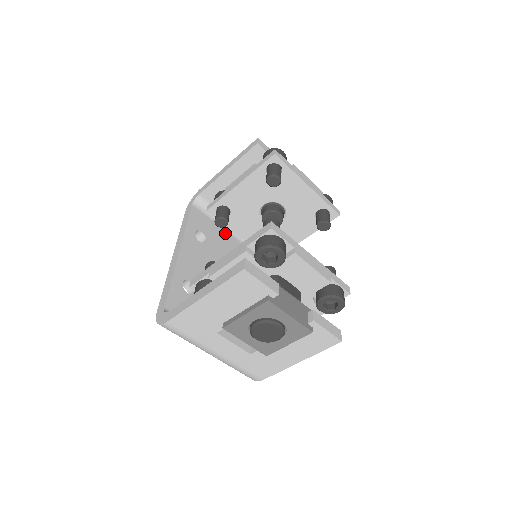
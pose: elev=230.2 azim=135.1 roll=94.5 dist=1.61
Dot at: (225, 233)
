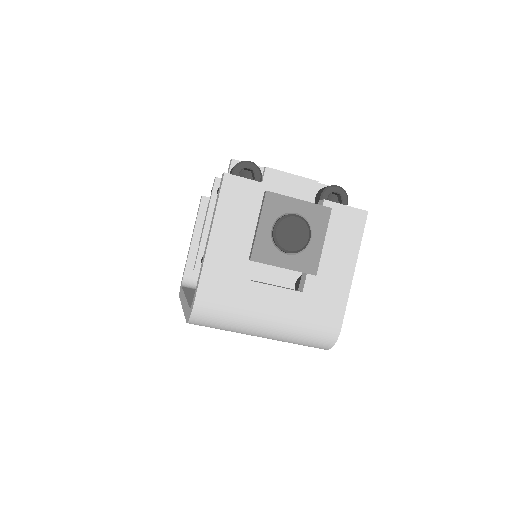
Dot at: occluded
